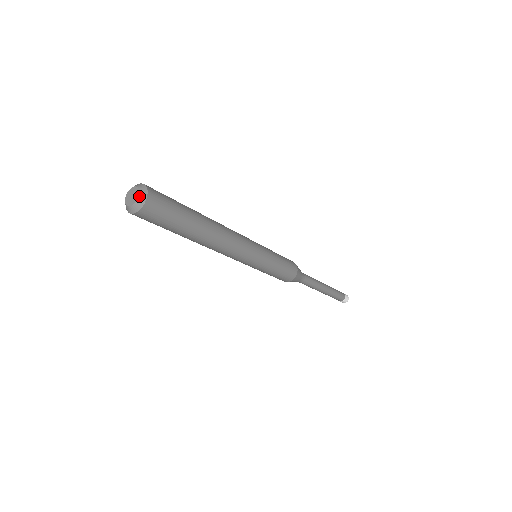
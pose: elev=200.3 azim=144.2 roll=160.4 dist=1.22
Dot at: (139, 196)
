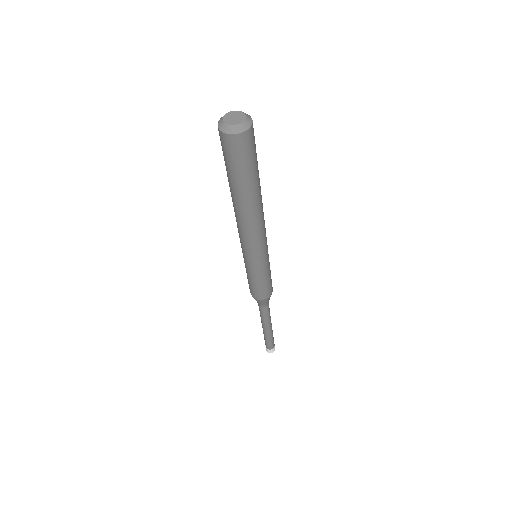
Dot at: (246, 116)
